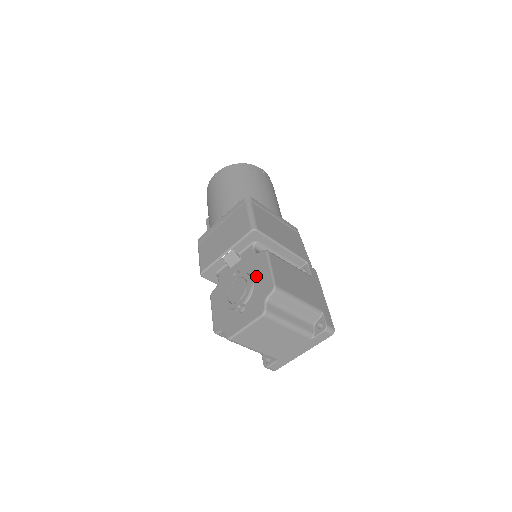
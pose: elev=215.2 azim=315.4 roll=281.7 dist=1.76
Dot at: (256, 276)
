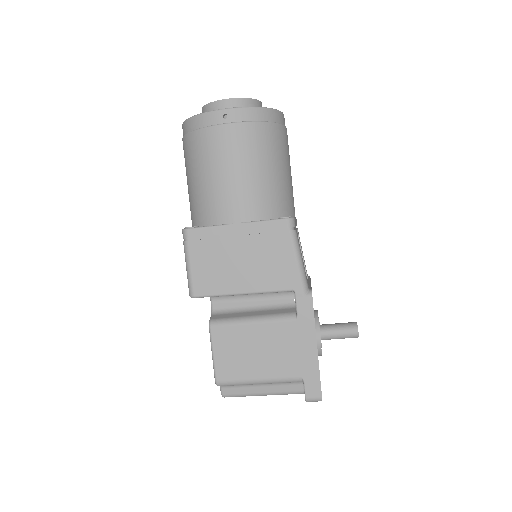
Dot at: occluded
